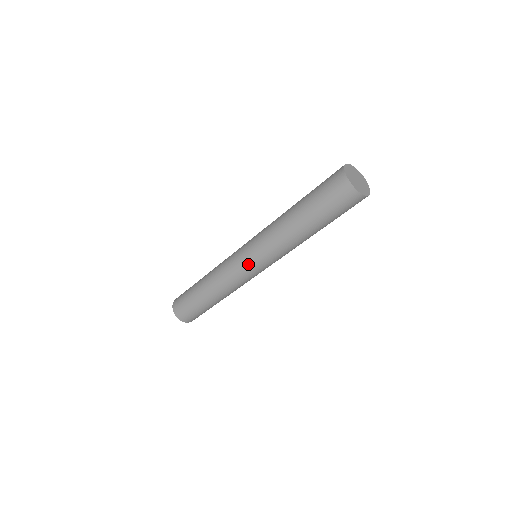
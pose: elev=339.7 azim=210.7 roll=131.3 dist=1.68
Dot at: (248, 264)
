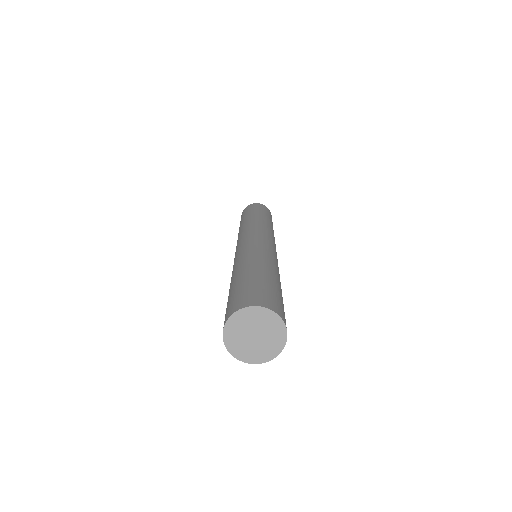
Dot at: occluded
